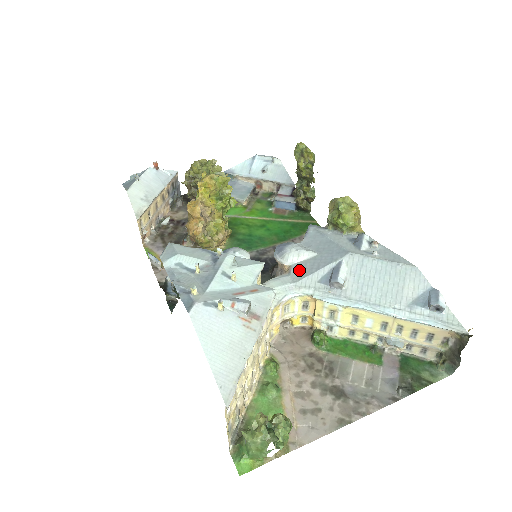
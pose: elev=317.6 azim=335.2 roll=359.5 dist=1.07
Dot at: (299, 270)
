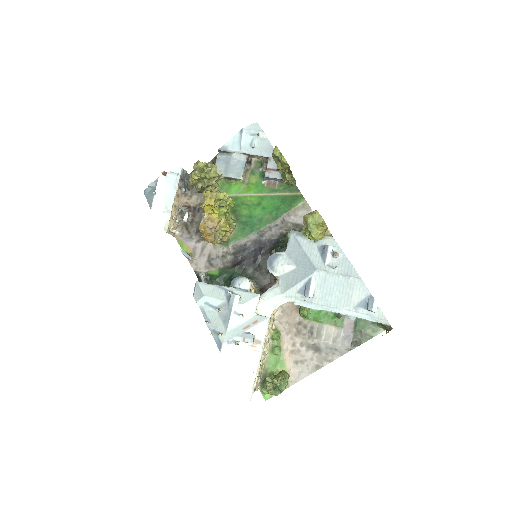
Dot at: (284, 282)
